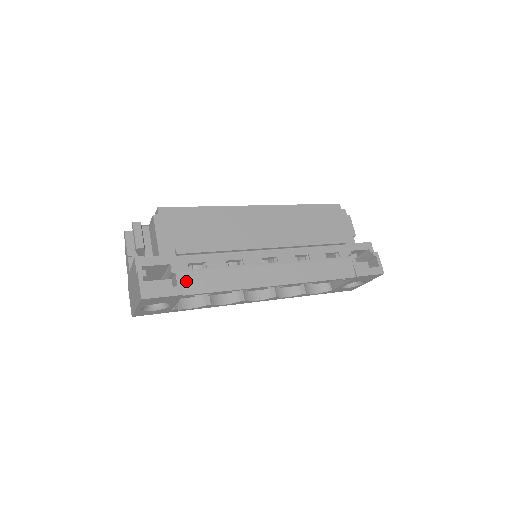
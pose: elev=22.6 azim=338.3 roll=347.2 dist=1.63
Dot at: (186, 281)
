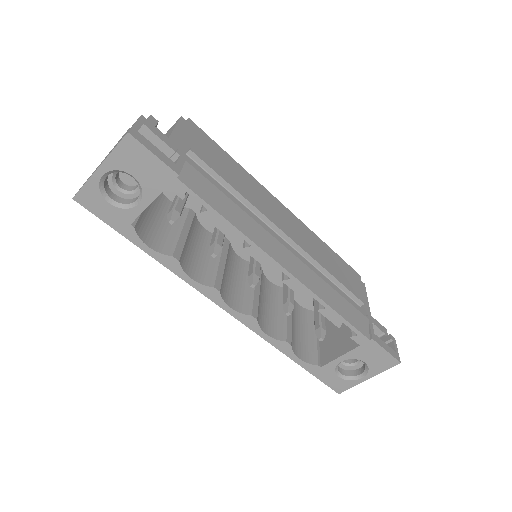
Dot at: (188, 171)
